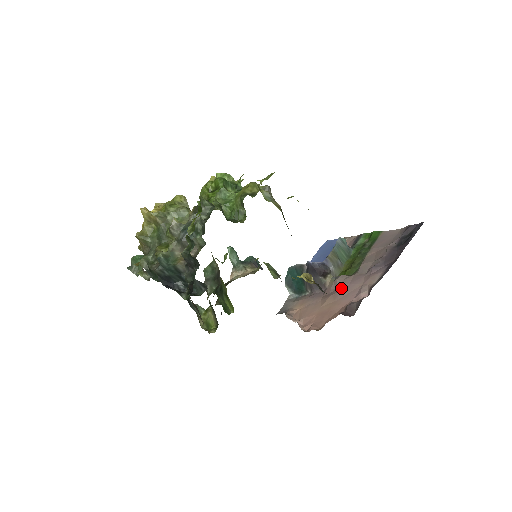
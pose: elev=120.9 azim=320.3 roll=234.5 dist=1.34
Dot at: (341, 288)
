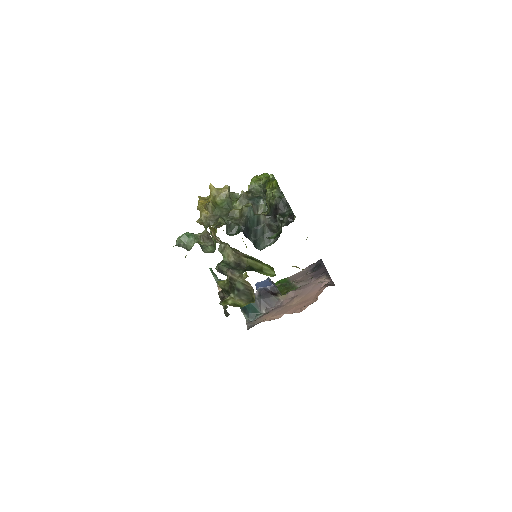
Dot at: (300, 292)
